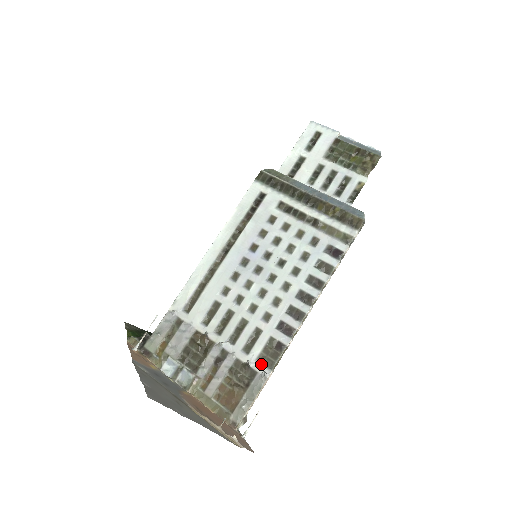
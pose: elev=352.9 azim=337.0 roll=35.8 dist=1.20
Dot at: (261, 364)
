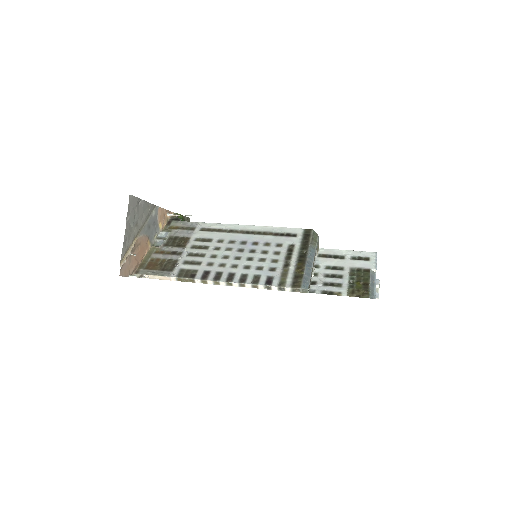
Dot at: (179, 271)
